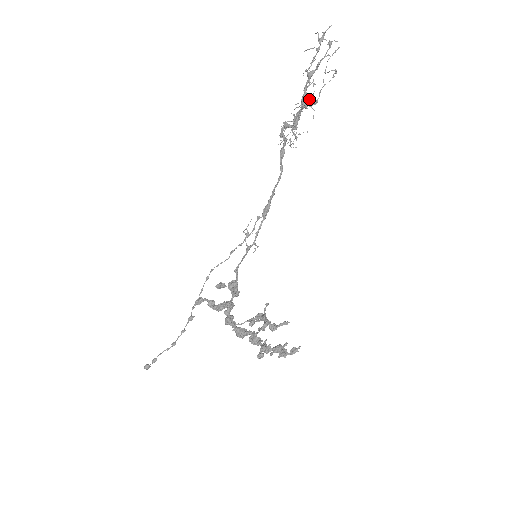
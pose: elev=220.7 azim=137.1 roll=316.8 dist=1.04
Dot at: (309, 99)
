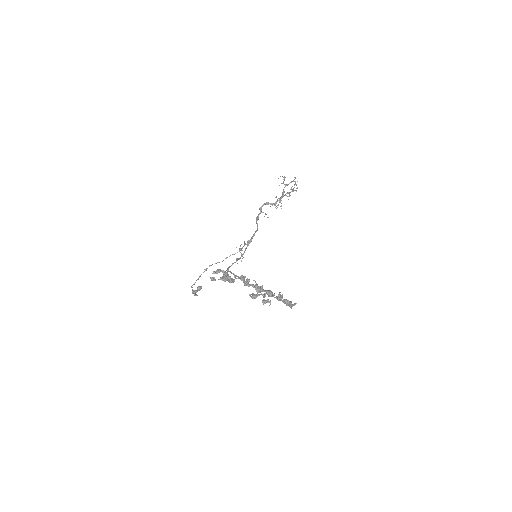
Dot at: (294, 190)
